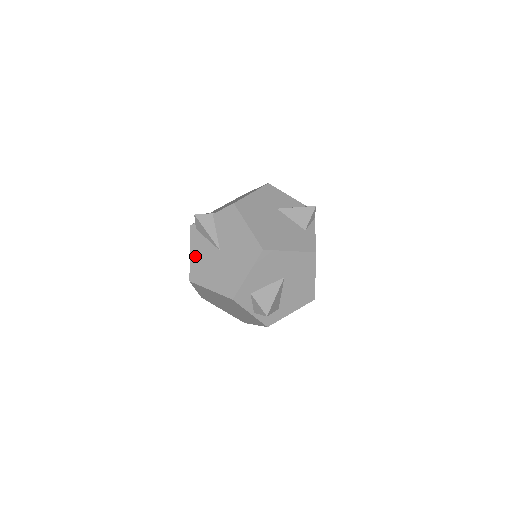
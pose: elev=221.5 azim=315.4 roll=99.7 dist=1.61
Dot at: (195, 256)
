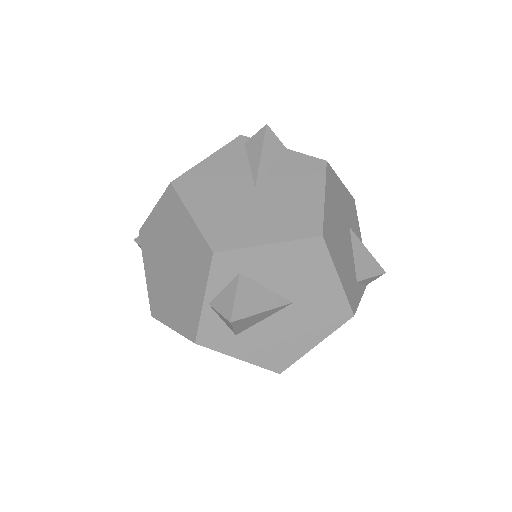
Dot at: (211, 165)
